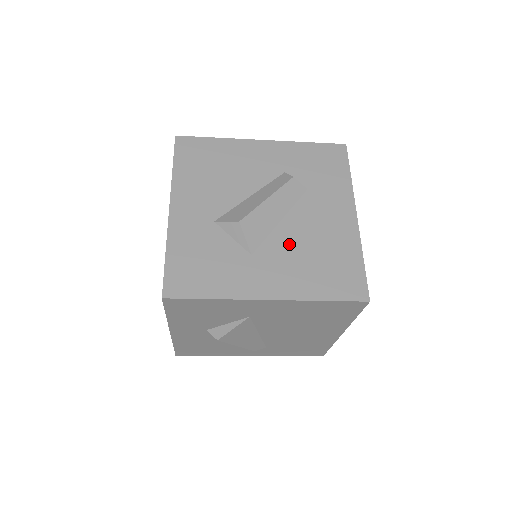
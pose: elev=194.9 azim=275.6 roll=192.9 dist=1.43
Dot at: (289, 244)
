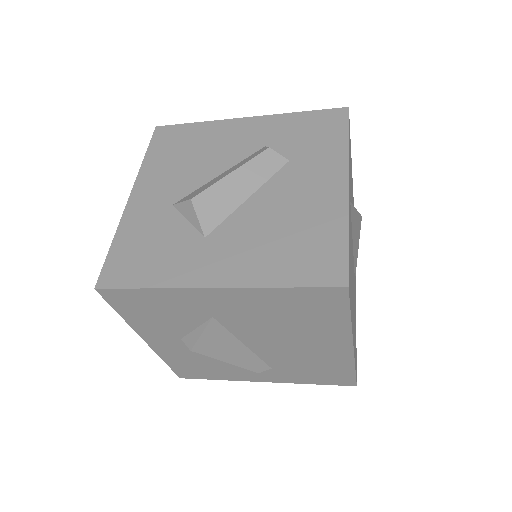
Dot at: (253, 223)
